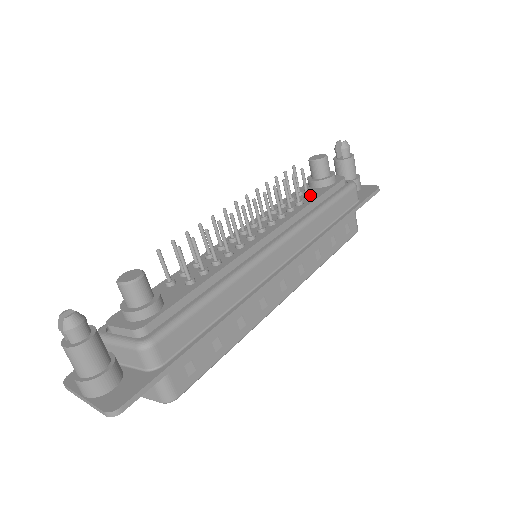
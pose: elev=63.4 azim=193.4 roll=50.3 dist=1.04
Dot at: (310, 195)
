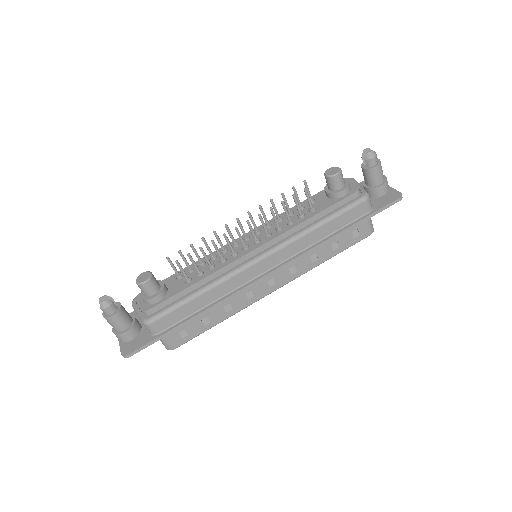
Dot at: (313, 209)
